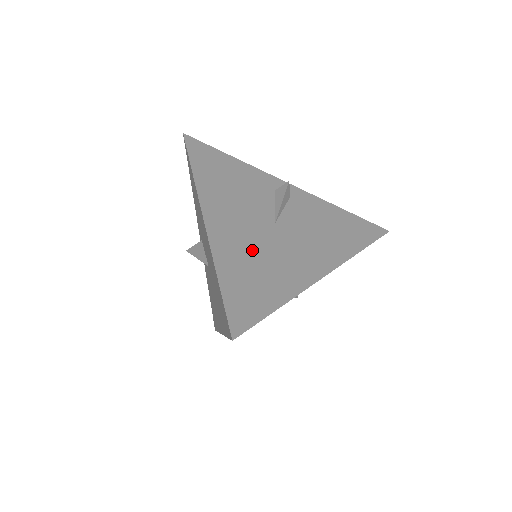
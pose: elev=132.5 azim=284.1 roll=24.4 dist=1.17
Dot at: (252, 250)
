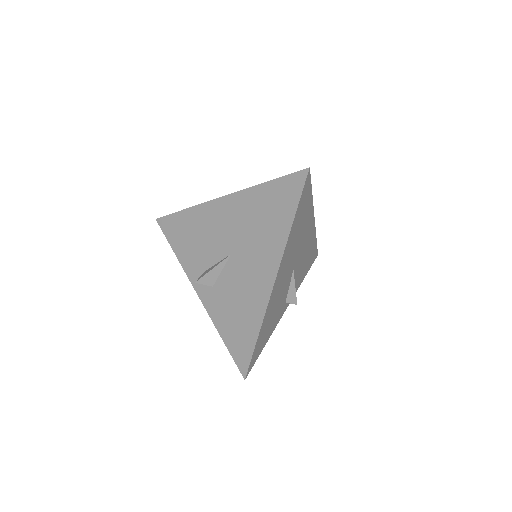
Dot at: occluded
